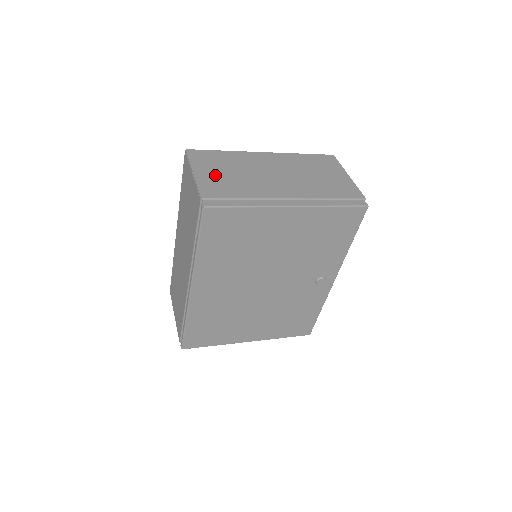
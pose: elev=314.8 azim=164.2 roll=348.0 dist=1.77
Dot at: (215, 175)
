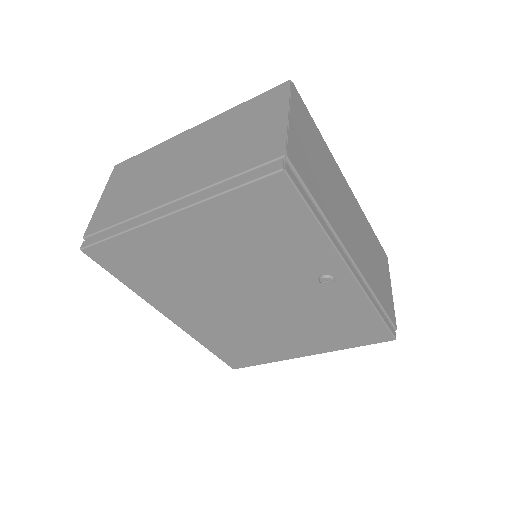
Dot at: (117, 194)
